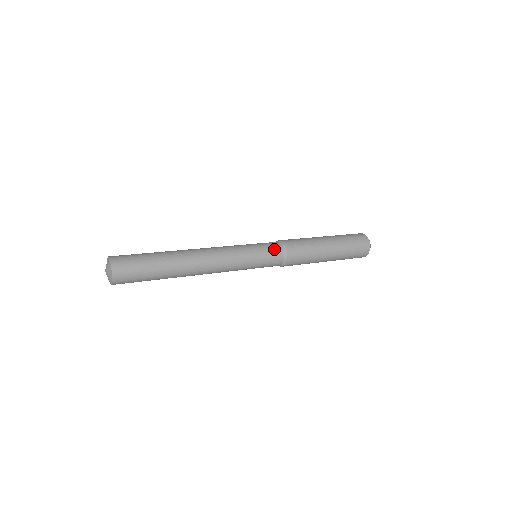
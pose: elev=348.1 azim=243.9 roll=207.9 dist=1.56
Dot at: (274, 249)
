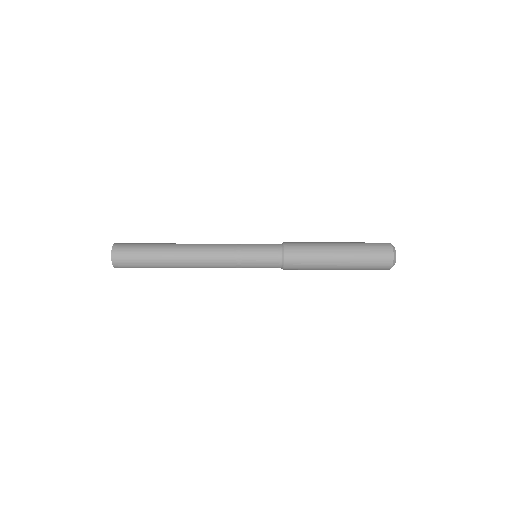
Dot at: (271, 245)
